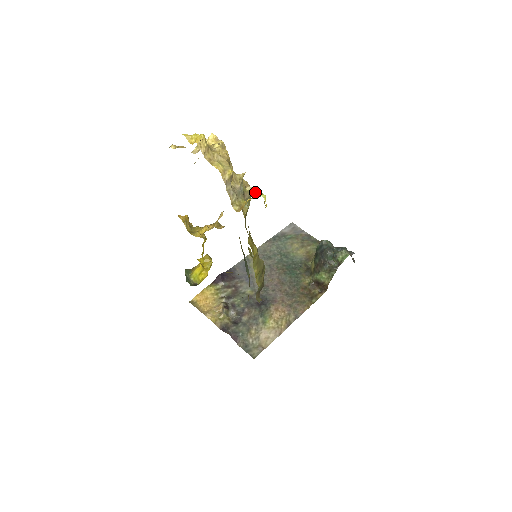
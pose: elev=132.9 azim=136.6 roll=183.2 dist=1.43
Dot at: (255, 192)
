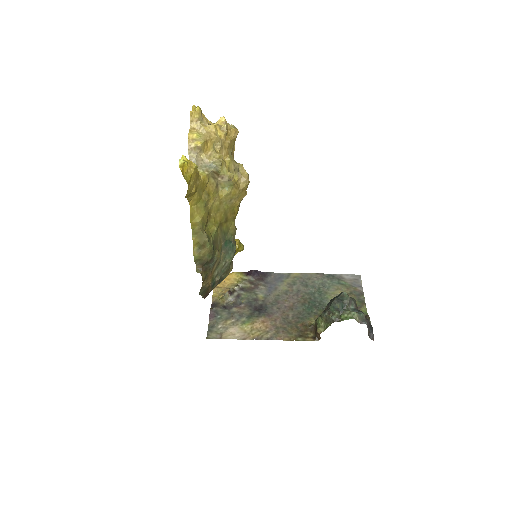
Dot at: (184, 157)
